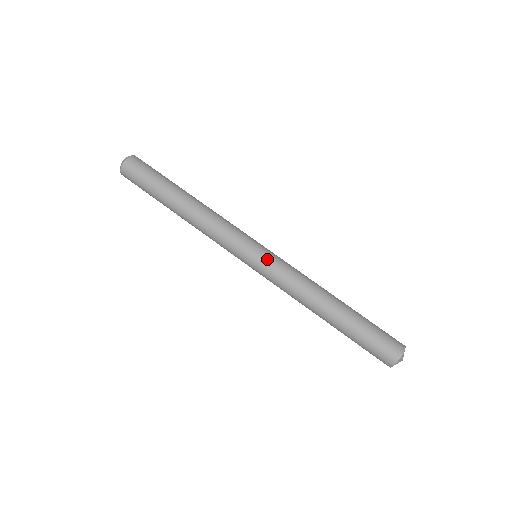
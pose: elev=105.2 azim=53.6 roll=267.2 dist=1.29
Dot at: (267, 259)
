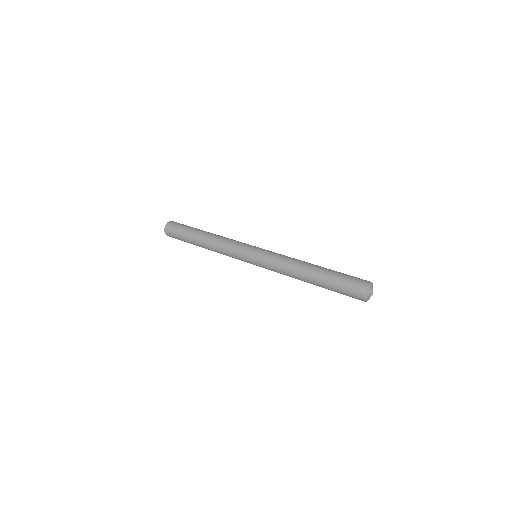
Dot at: (265, 250)
